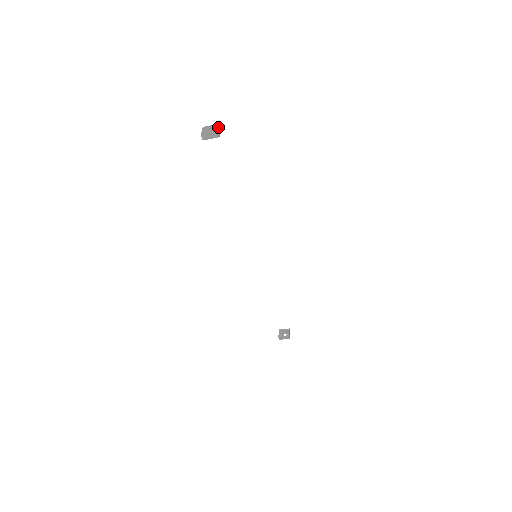
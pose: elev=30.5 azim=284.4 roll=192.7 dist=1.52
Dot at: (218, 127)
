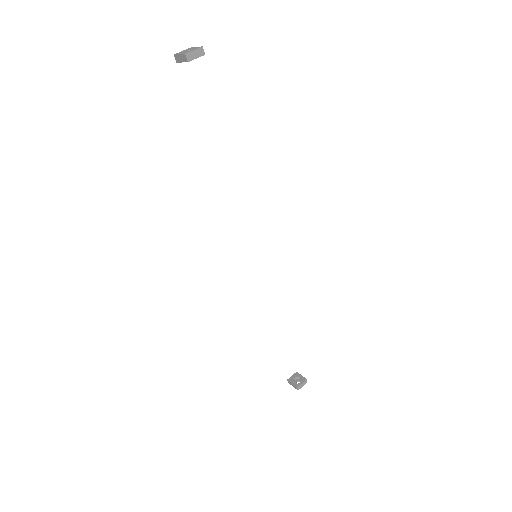
Dot at: (194, 49)
